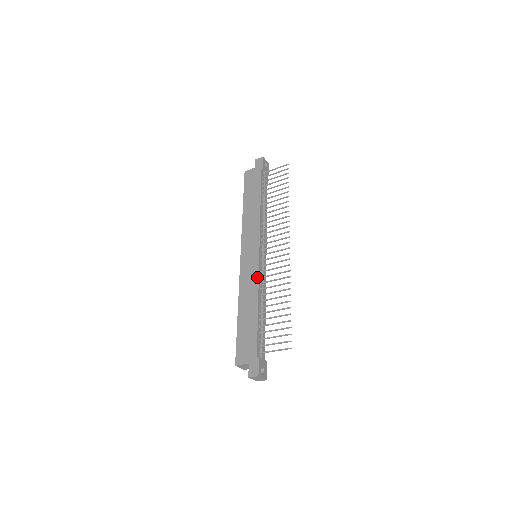
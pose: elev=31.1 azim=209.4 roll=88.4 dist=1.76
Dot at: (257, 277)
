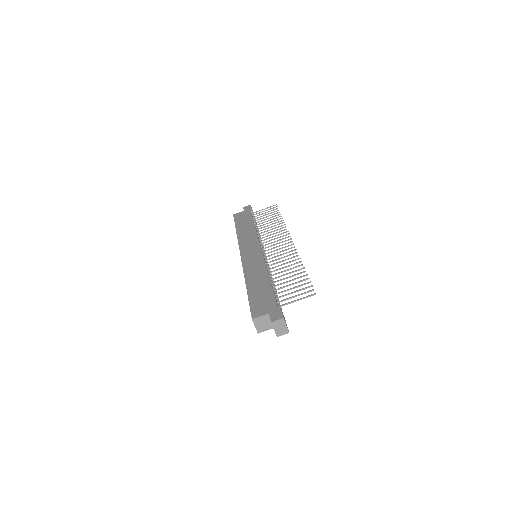
Dot at: (263, 261)
